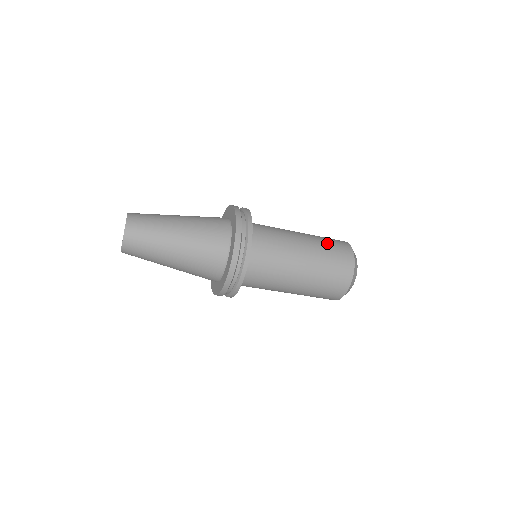
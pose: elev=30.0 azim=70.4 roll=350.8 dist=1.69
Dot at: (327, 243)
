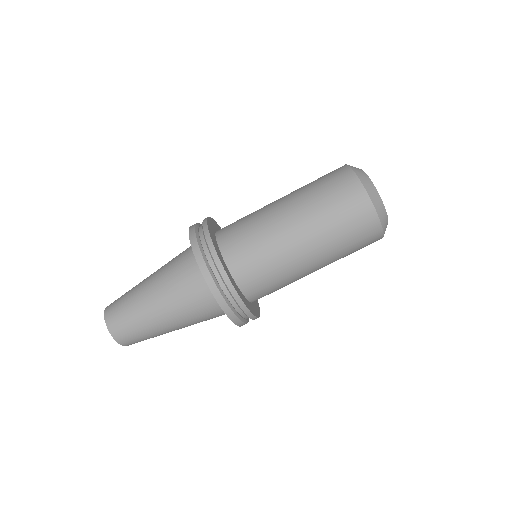
Dot at: occluded
